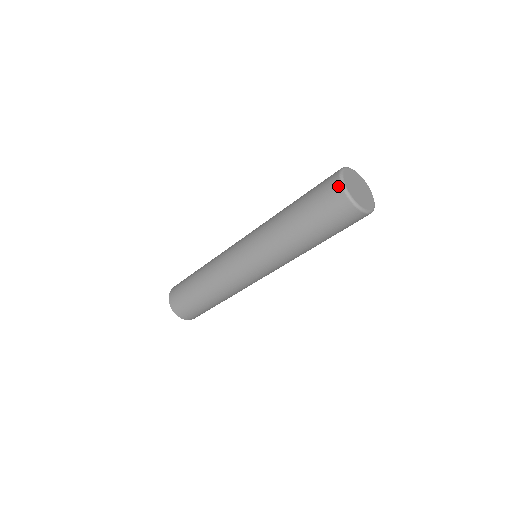
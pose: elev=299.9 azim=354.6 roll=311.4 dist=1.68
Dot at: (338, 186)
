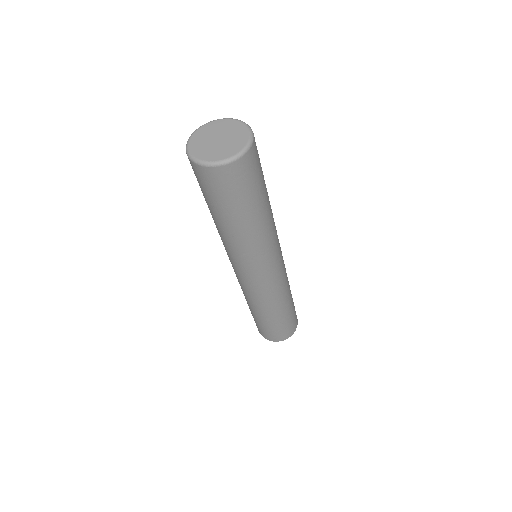
Dot at: occluded
